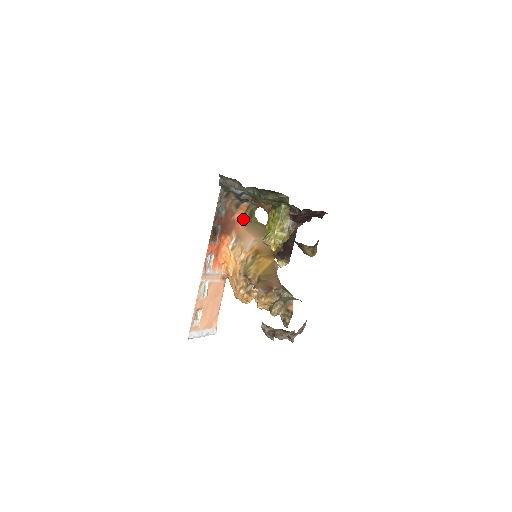
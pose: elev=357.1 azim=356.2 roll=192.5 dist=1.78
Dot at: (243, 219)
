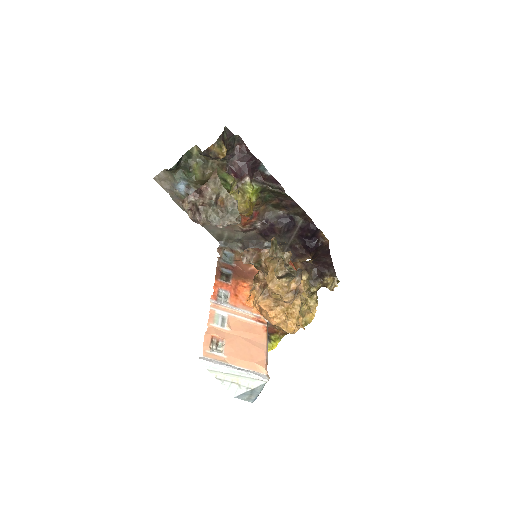
Dot at: occluded
